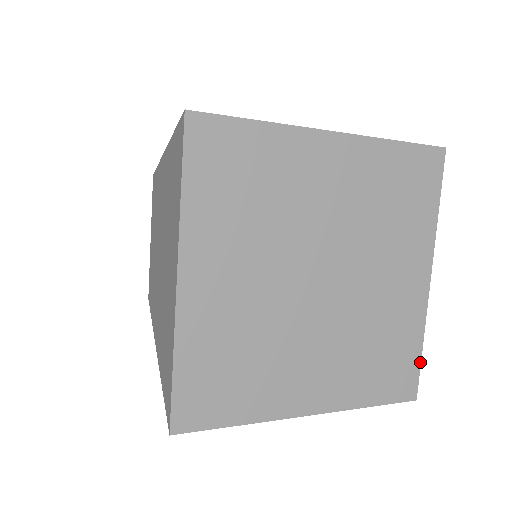
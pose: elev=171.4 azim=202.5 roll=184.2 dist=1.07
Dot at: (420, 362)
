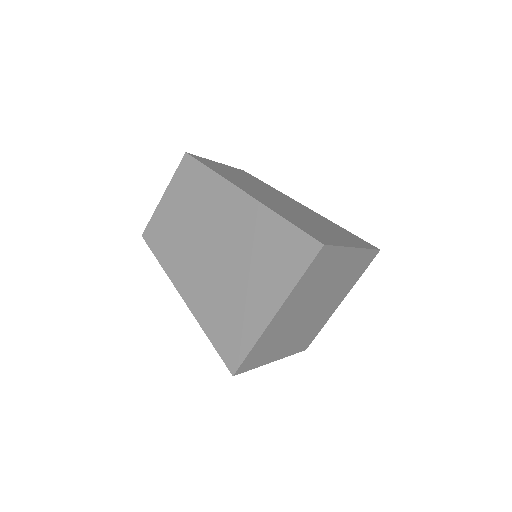
Dot at: (373, 250)
